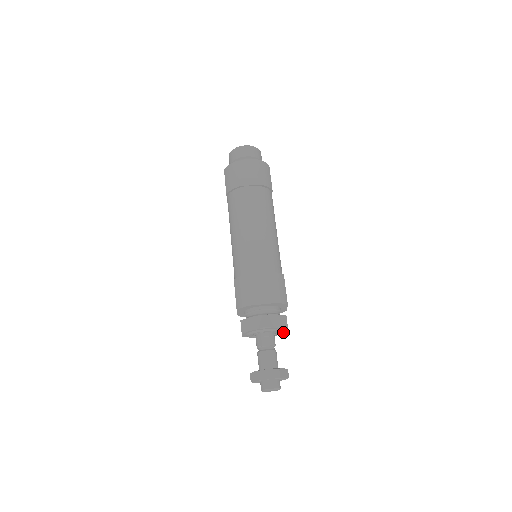
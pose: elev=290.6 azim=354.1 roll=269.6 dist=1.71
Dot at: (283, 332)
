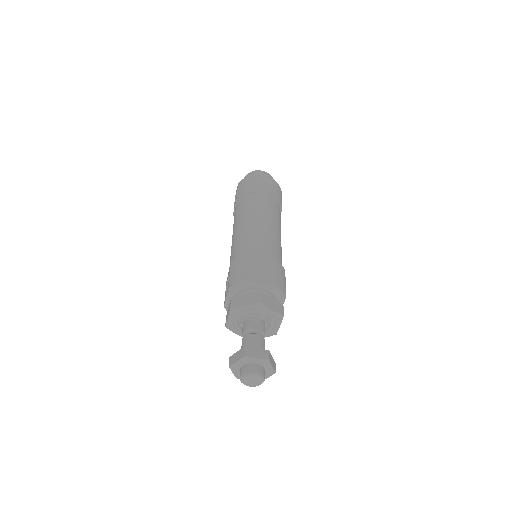
Dot at: (274, 331)
